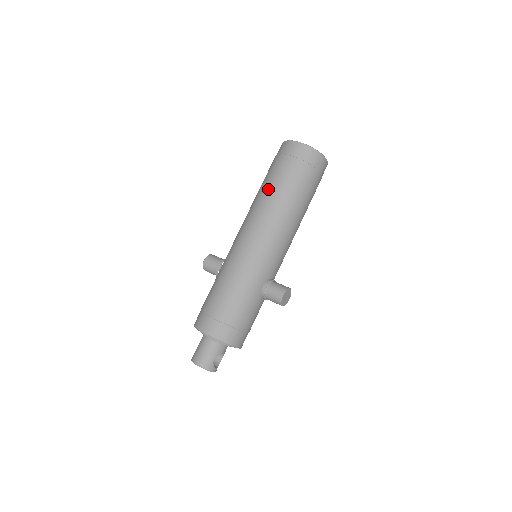
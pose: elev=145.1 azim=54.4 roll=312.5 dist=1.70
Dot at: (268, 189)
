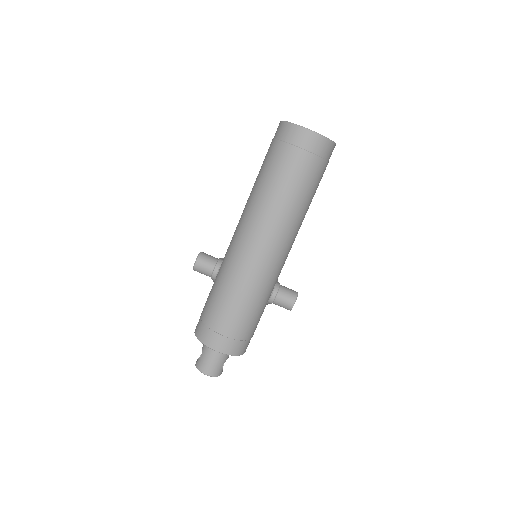
Dot at: (276, 191)
